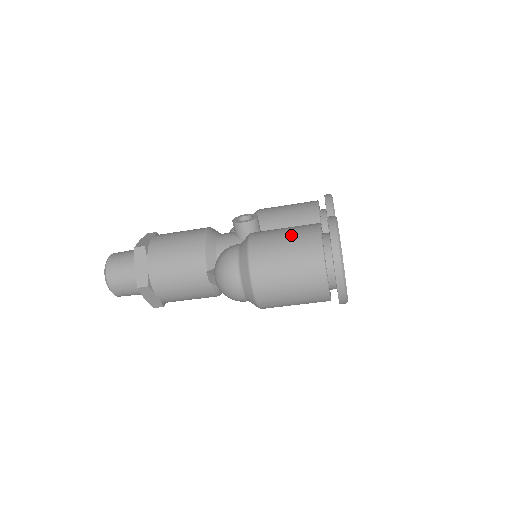
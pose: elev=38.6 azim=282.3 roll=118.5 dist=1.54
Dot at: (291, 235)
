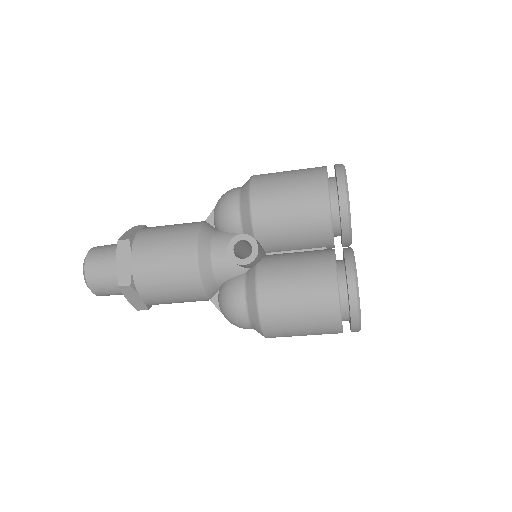
Dot at: (306, 305)
